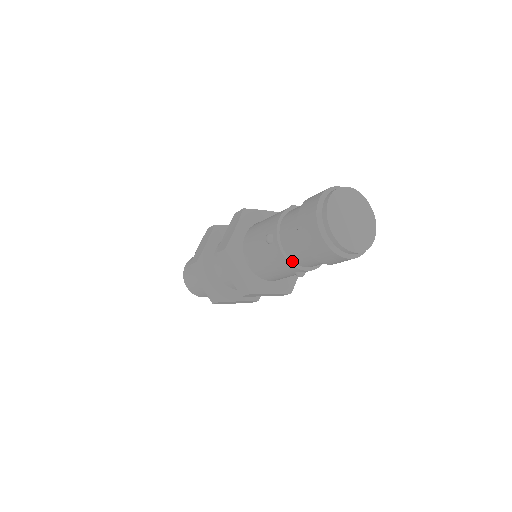
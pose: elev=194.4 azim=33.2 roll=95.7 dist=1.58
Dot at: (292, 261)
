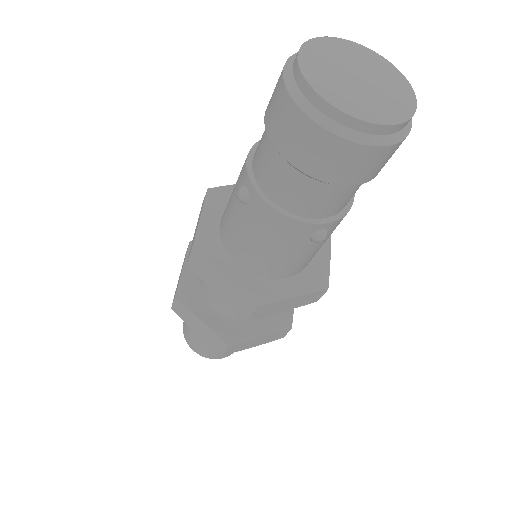
Dot at: (292, 214)
